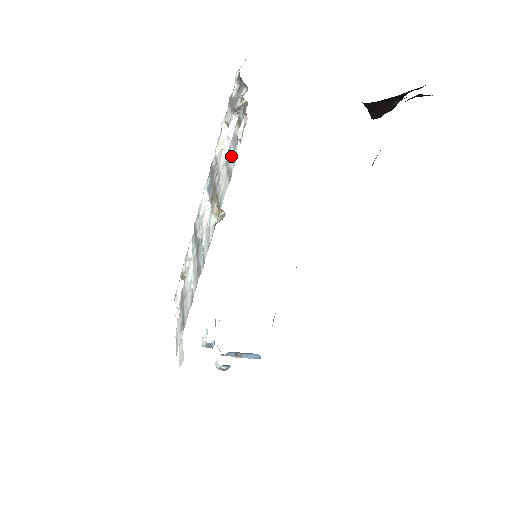
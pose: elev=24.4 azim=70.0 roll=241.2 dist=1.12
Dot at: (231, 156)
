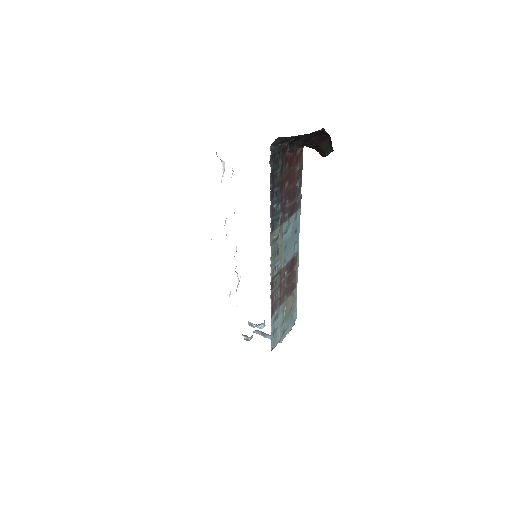
Dot at: occluded
